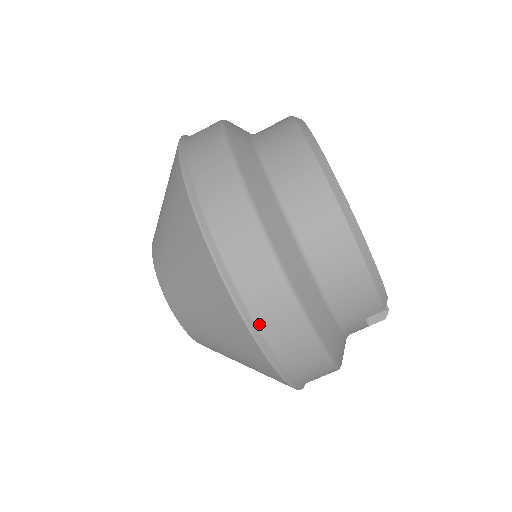
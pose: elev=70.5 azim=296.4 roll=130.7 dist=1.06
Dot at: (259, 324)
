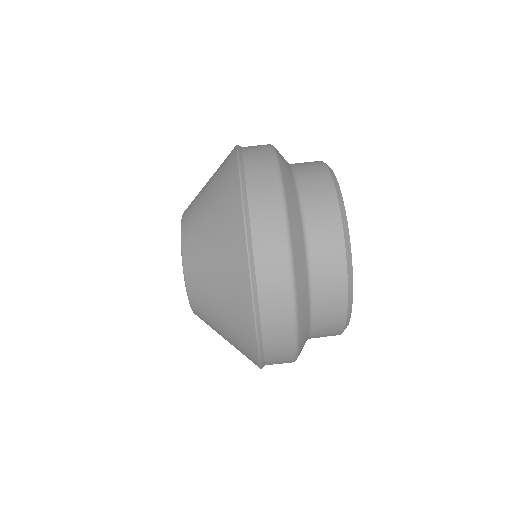
Dot at: (265, 339)
